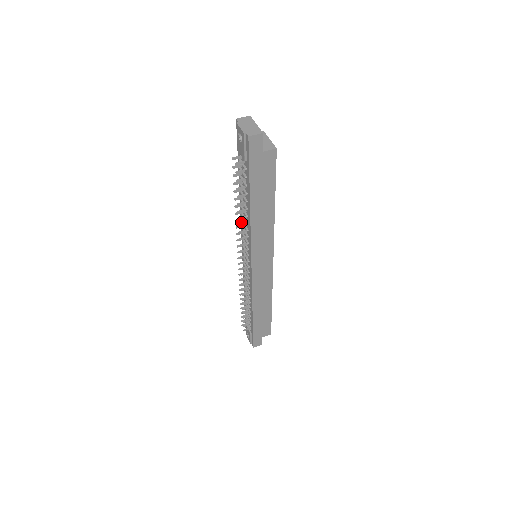
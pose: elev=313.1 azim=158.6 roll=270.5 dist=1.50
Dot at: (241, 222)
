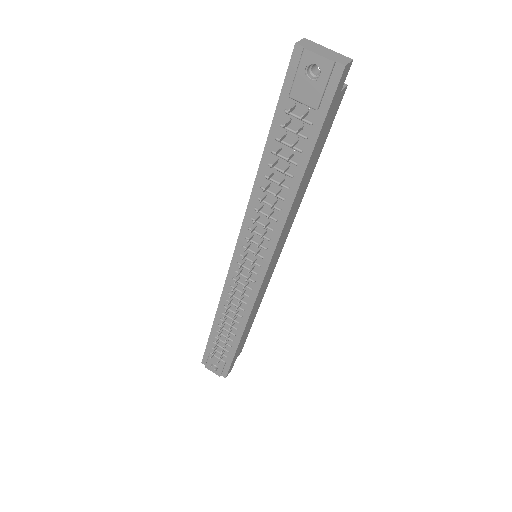
Dot at: (248, 213)
